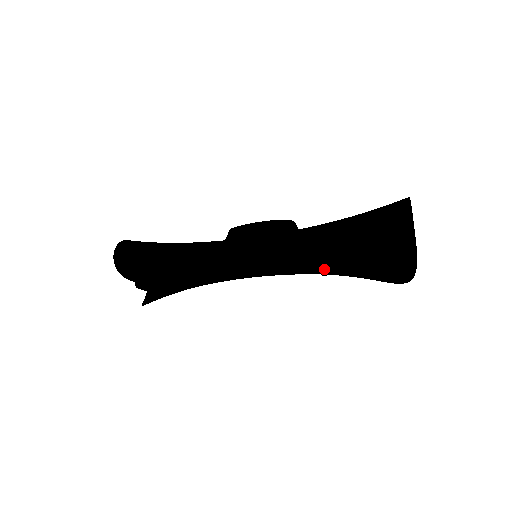
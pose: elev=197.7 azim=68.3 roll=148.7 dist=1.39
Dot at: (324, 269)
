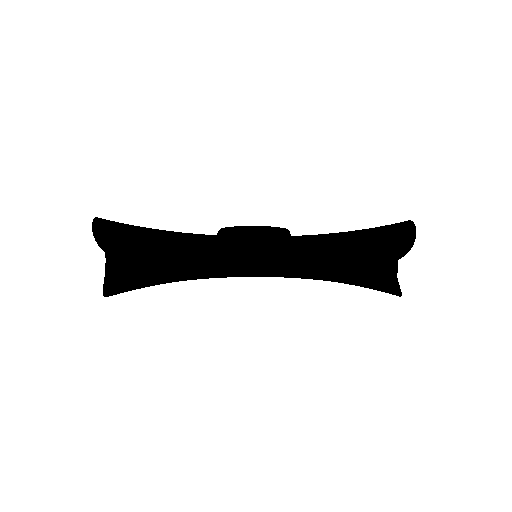
Dot at: occluded
